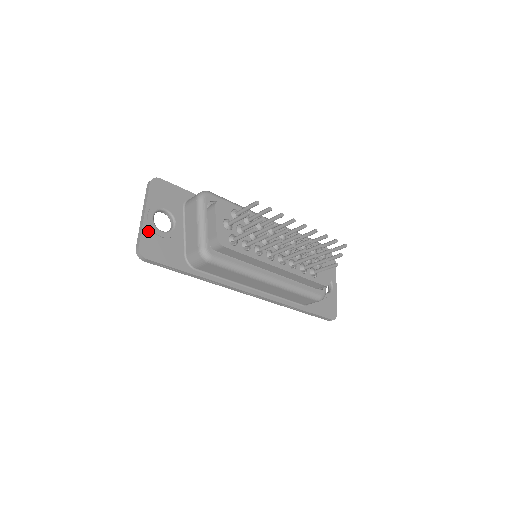
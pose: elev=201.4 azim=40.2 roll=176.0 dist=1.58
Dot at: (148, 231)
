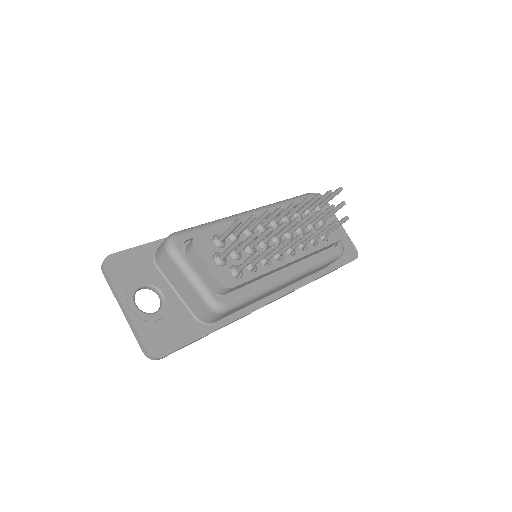
Dot at: (142, 325)
